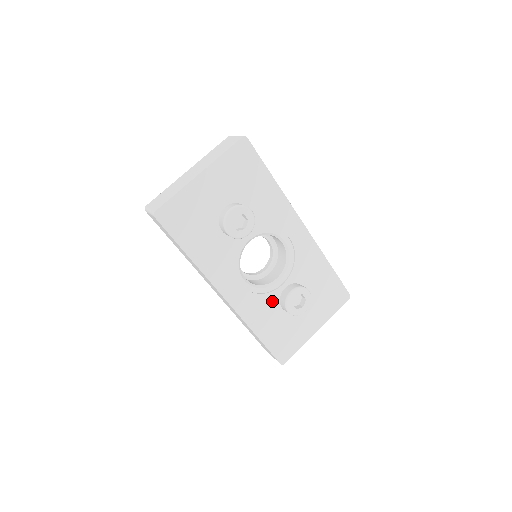
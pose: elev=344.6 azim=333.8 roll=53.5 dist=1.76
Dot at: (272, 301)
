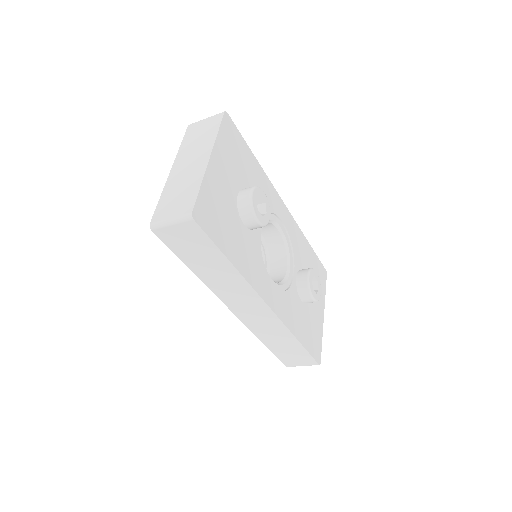
Dot at: (294, 296)
